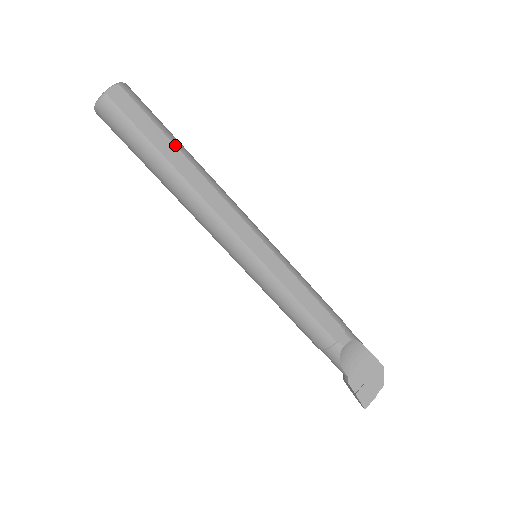
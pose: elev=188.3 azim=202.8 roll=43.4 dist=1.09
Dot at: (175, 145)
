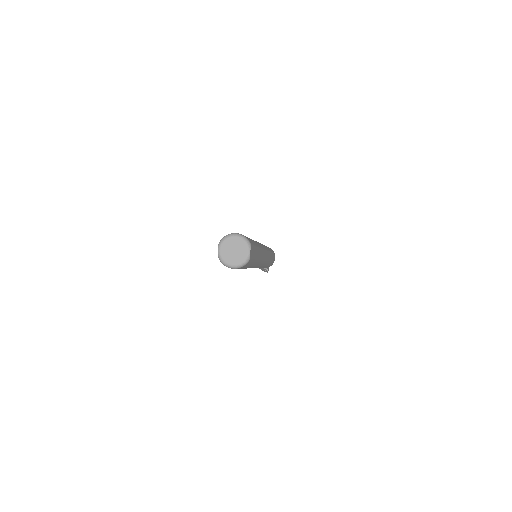
Dot at: occluded
